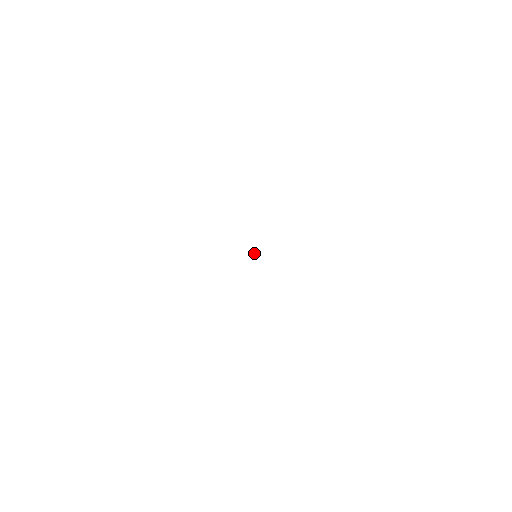
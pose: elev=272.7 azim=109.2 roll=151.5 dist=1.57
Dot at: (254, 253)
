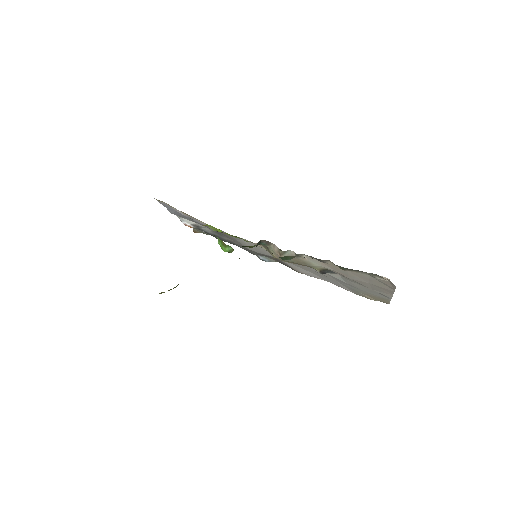
Dot at: occluded
